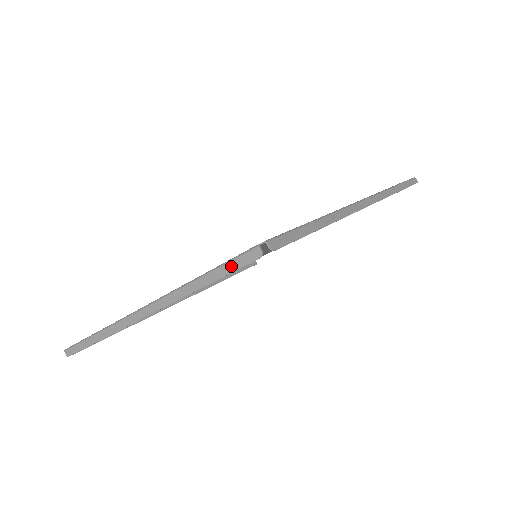
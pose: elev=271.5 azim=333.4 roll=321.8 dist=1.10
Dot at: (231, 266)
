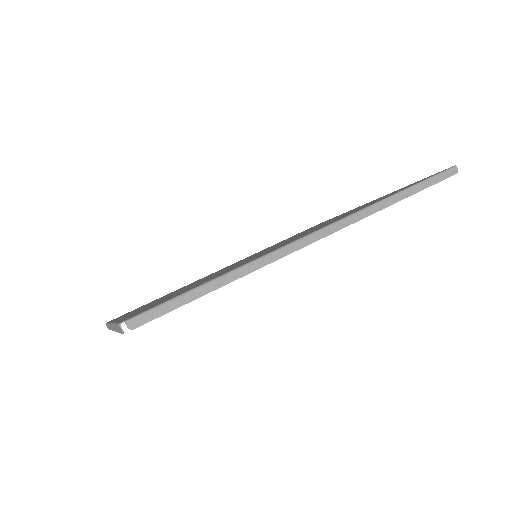
Dot at: (118, 328)
